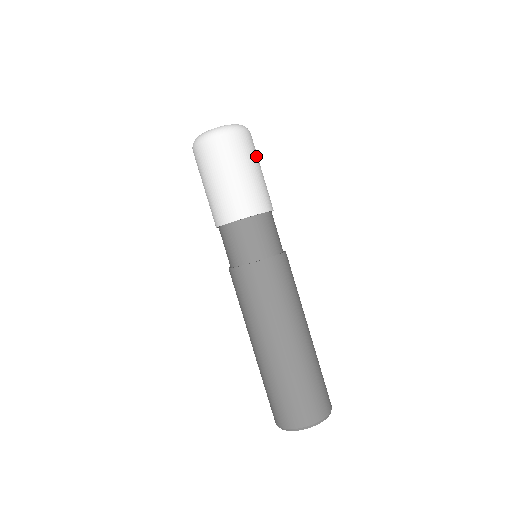
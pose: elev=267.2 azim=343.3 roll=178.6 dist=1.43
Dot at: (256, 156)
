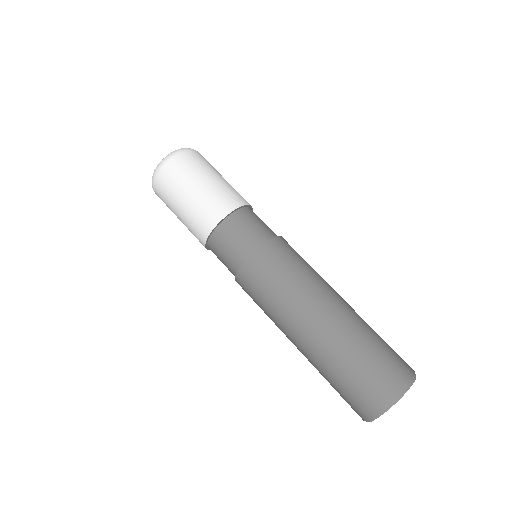
Dot at: (209, 166)
